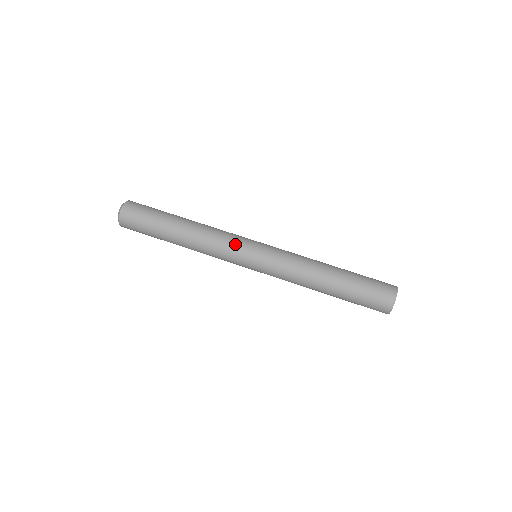
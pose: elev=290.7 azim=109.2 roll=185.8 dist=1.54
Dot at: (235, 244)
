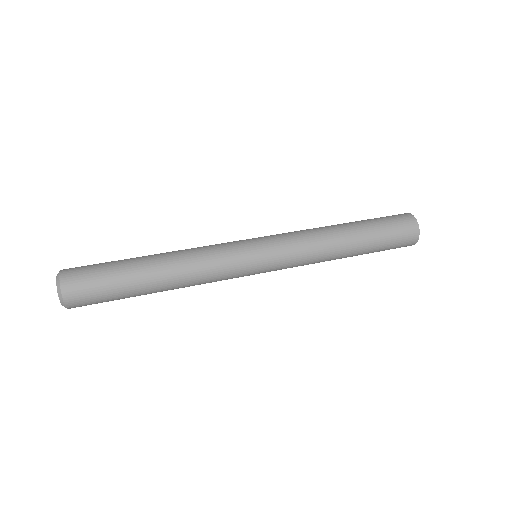
Dot at: (233, 261)
